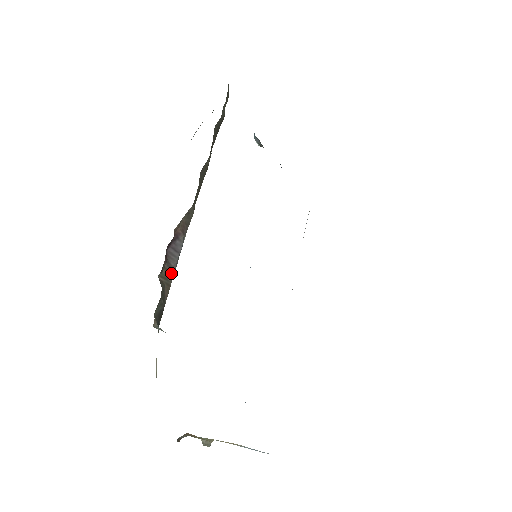
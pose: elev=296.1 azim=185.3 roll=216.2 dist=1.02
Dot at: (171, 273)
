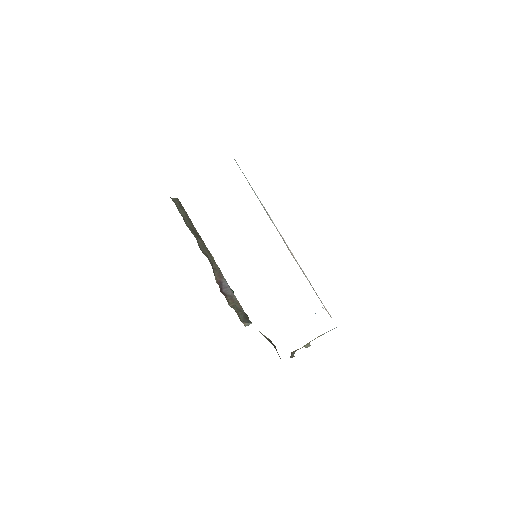
Dot at: (234, 298)
